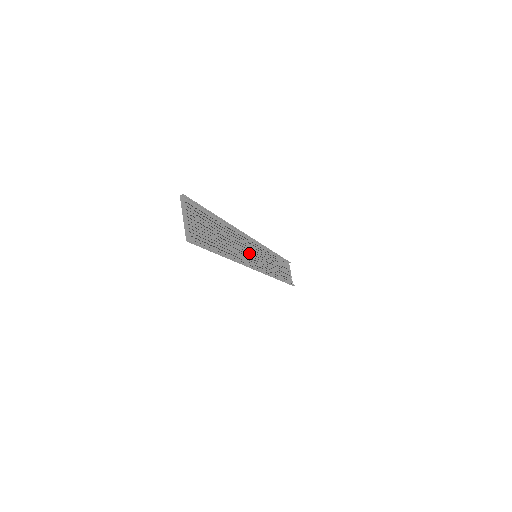
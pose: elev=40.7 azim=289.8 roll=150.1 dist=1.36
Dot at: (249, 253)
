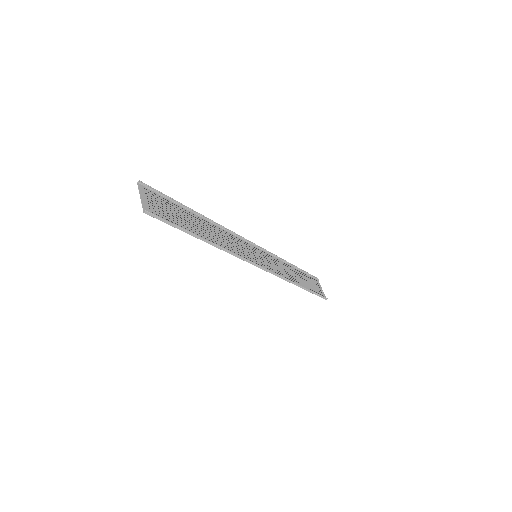
Dot at: (244, 251)
